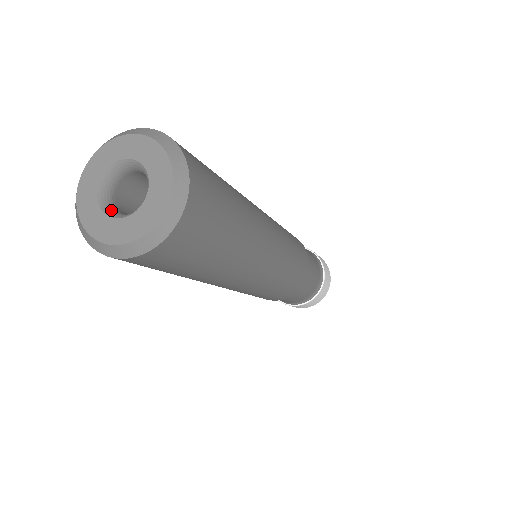
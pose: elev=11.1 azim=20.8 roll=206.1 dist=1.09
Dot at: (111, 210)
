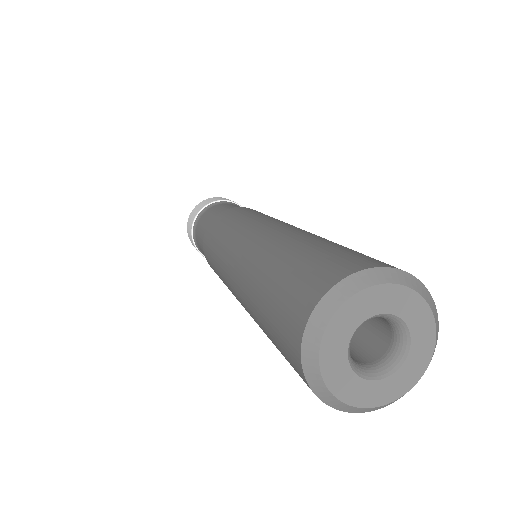
Dot at: (377, 371)
